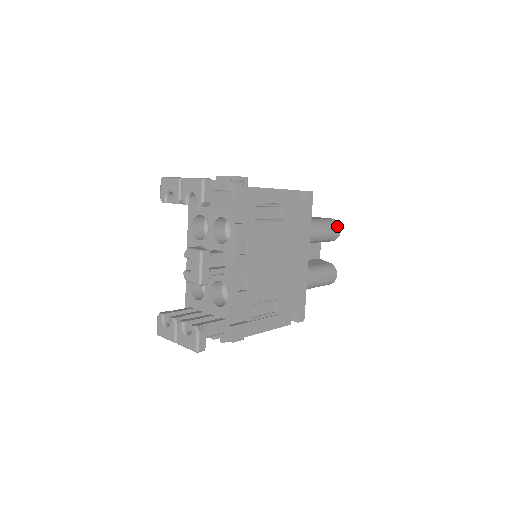
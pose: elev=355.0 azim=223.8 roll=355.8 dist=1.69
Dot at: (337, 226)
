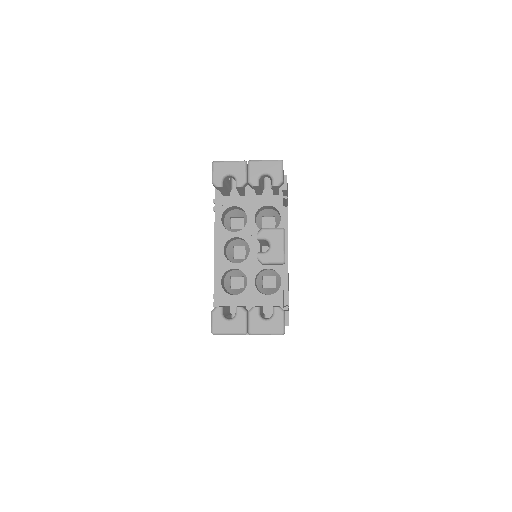
Dot at: occluded
